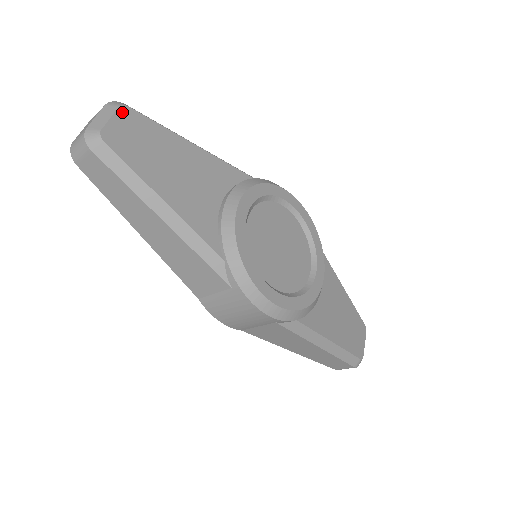
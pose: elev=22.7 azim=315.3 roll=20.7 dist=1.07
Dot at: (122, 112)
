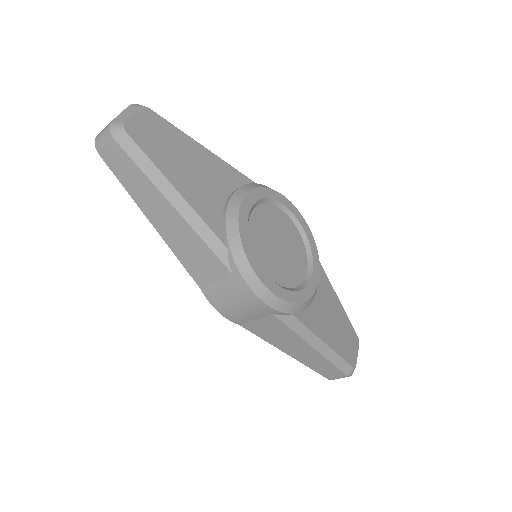
Dot at: (144, 112)
